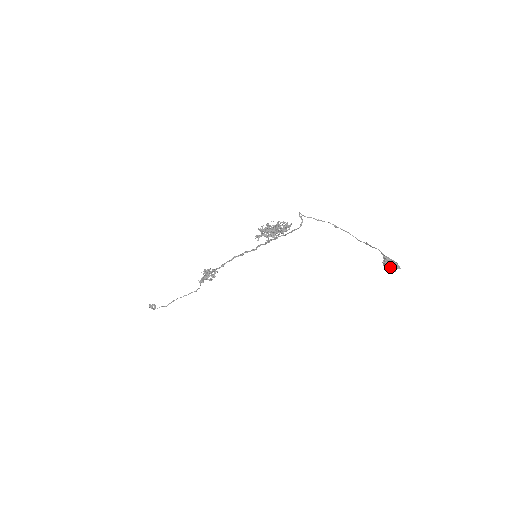
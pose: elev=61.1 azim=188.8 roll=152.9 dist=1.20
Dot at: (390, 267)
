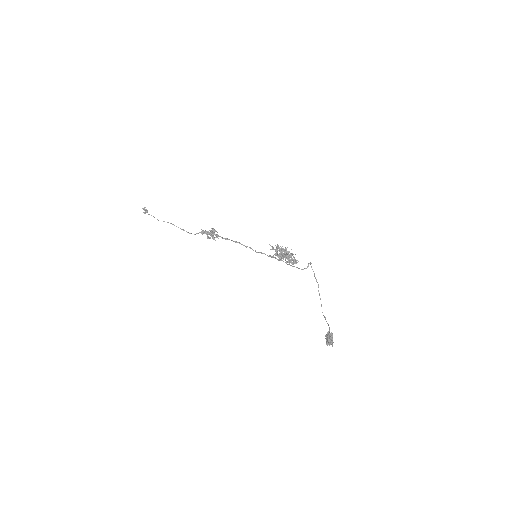
Dot at: (329, 340)
